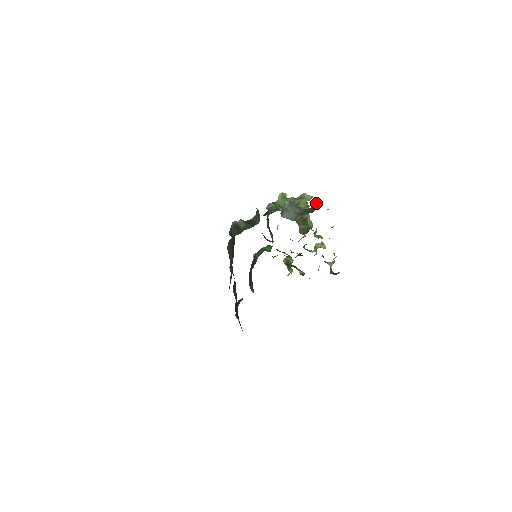
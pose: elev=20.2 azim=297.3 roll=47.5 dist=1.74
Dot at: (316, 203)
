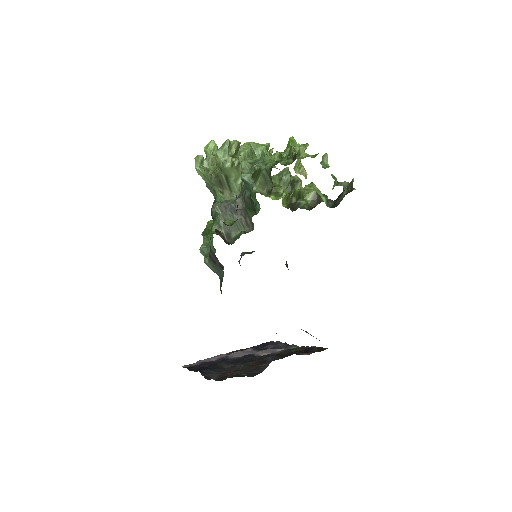
Dot at: (244, 181)
